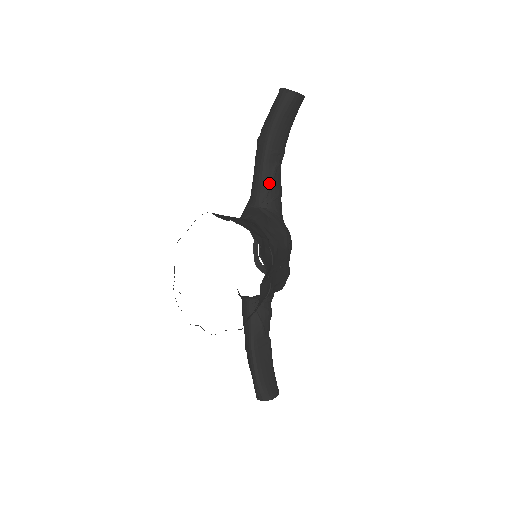
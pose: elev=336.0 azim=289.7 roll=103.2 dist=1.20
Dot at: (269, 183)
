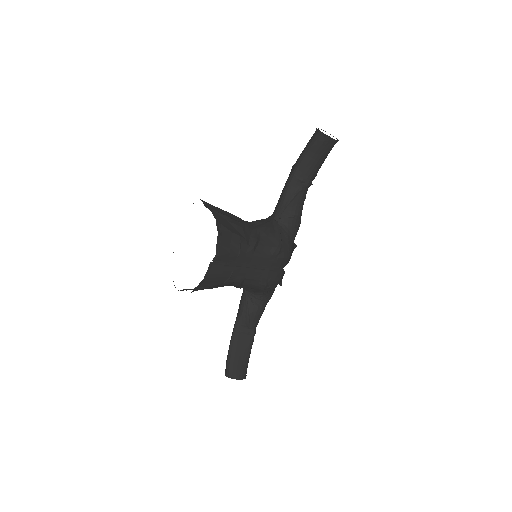
Dot at: (287, 202)
